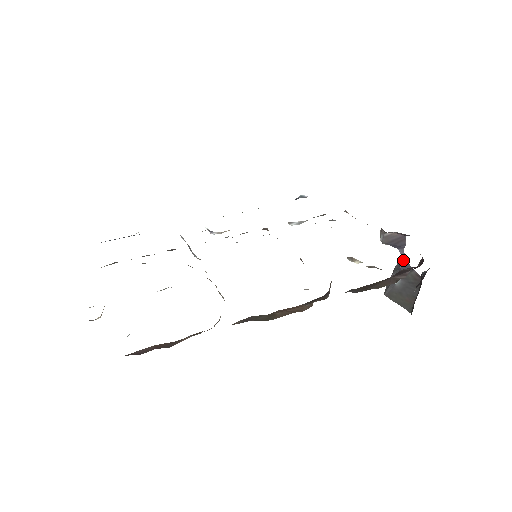
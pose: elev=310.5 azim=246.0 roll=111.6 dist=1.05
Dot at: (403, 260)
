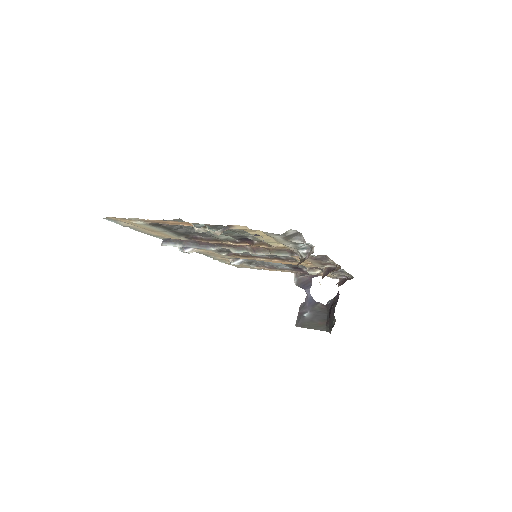
Dot at: (309, 298)
